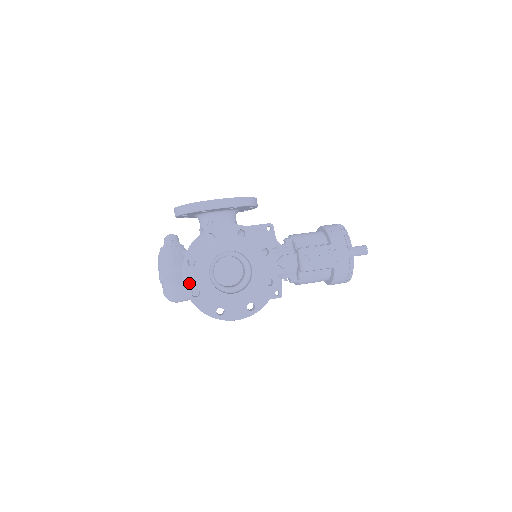
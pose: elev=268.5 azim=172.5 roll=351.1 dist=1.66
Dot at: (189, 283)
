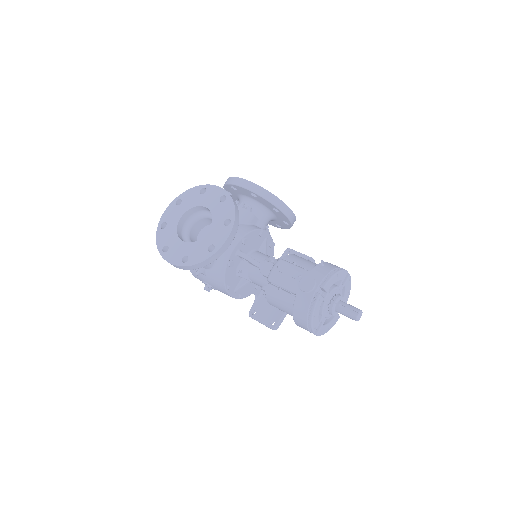
Dot at: (166, 216)
